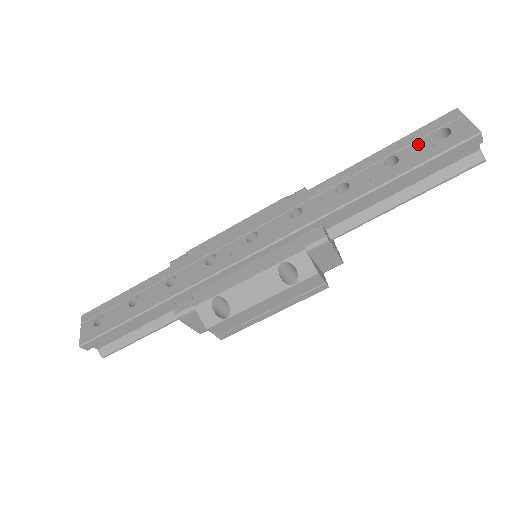
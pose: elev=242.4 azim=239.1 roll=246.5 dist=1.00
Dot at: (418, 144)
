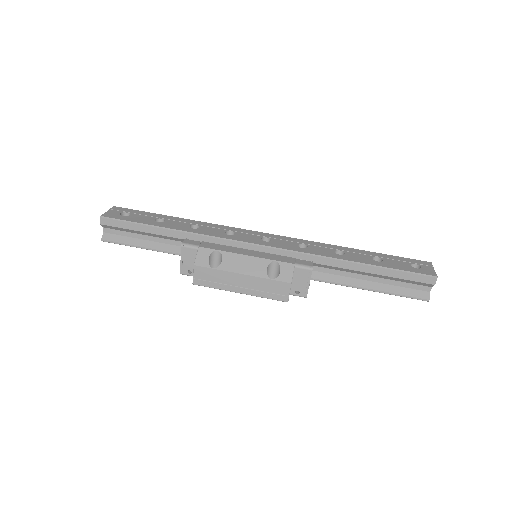
Dot at: (399, 262)
